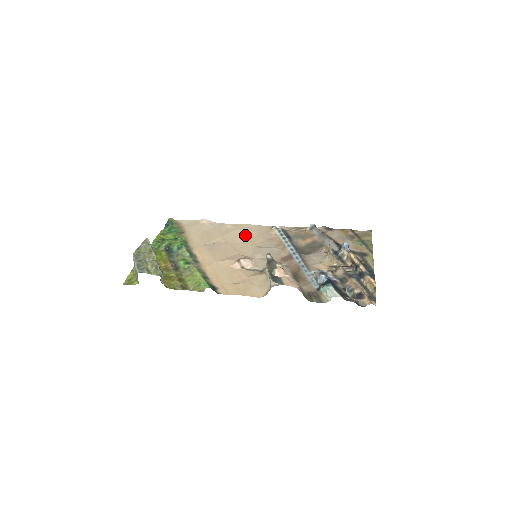
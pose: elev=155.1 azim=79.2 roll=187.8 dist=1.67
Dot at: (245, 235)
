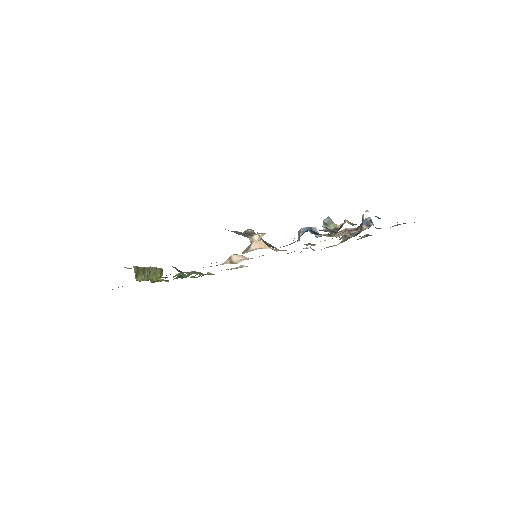
Dot at: occluded
